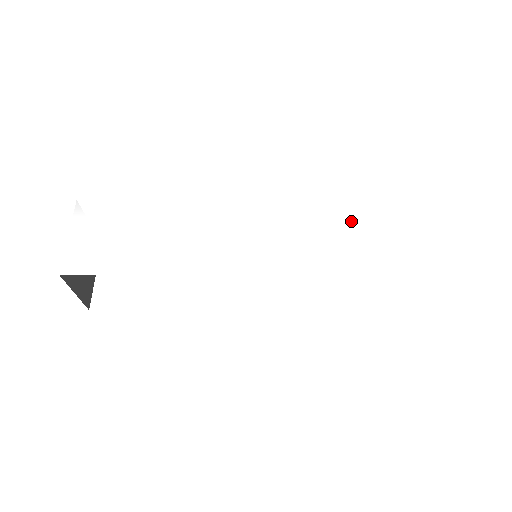
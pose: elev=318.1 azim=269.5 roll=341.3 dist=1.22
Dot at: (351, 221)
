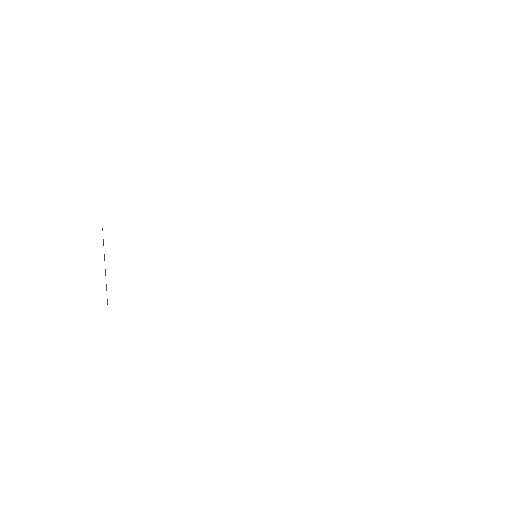
Dot at: occluded
